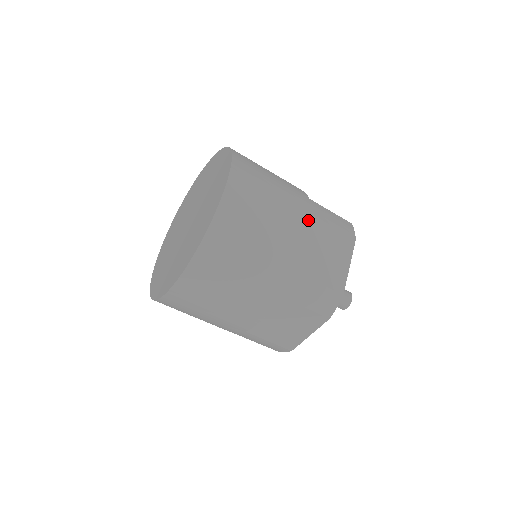
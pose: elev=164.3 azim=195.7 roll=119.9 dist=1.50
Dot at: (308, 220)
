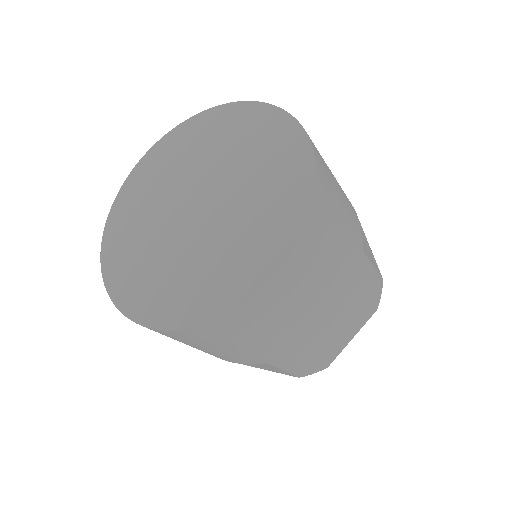
Dot at: (348, 296)
